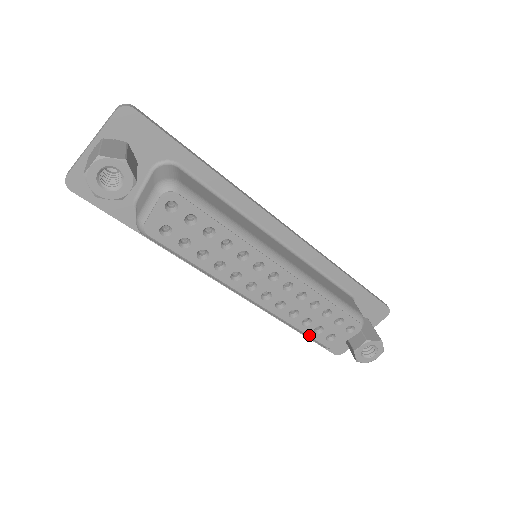
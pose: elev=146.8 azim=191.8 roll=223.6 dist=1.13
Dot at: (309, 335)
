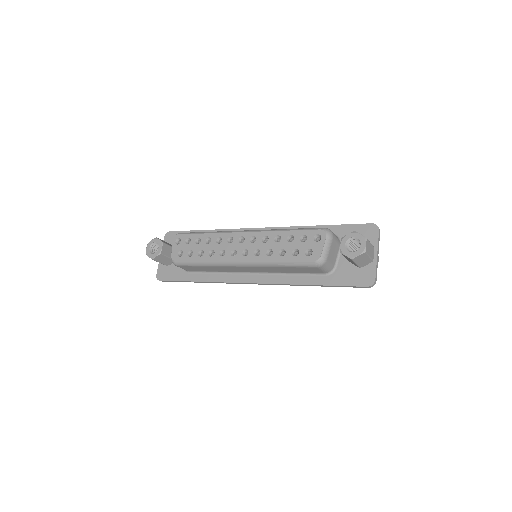
Dot at: (292, 260)
